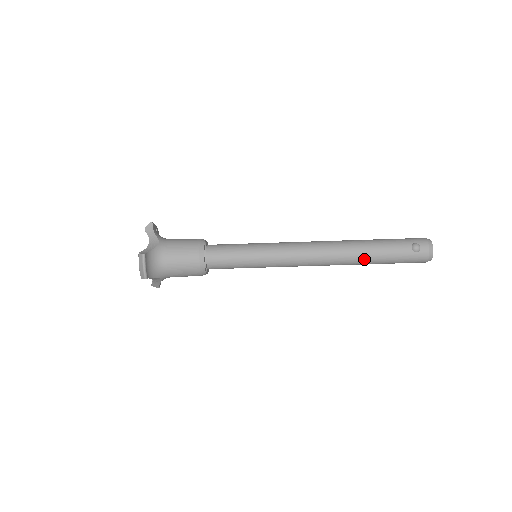
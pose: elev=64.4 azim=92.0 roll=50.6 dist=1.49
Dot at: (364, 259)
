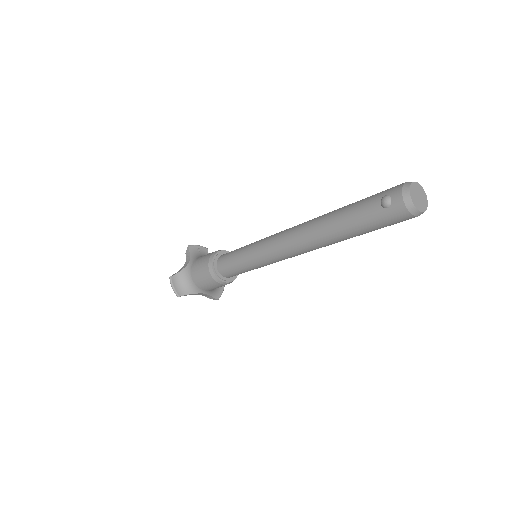
Dot at: (335, 234)
